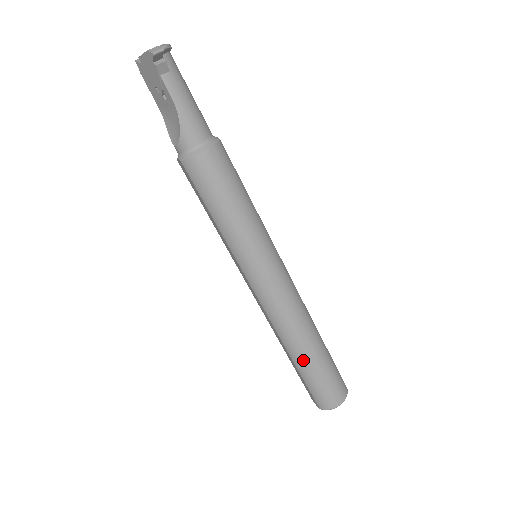
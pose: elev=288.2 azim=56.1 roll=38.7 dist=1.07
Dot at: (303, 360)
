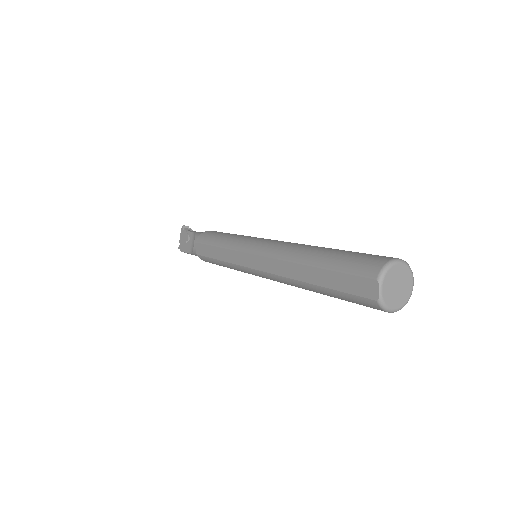
Dot at: (318, 254)
